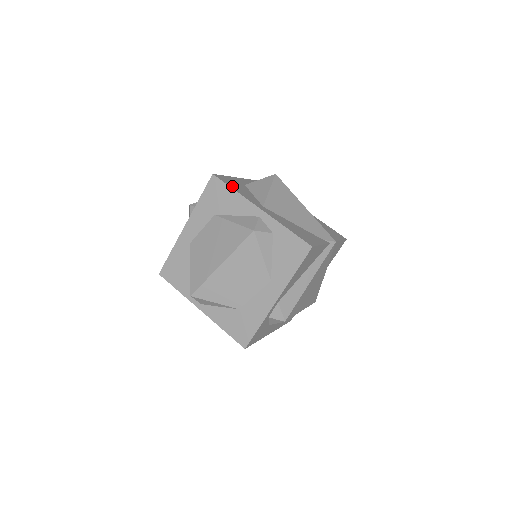
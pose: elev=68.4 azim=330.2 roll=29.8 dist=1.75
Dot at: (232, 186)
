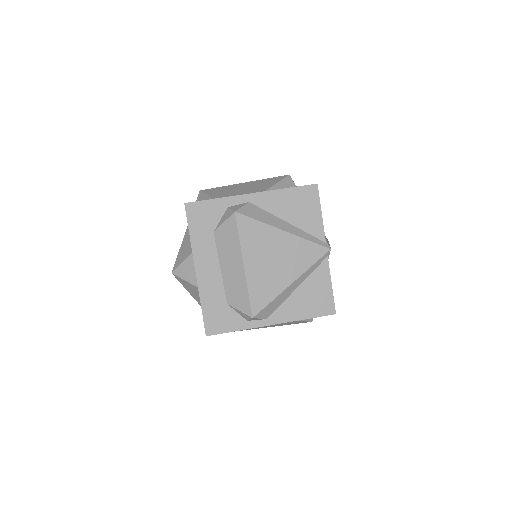
Dot at: occluded
